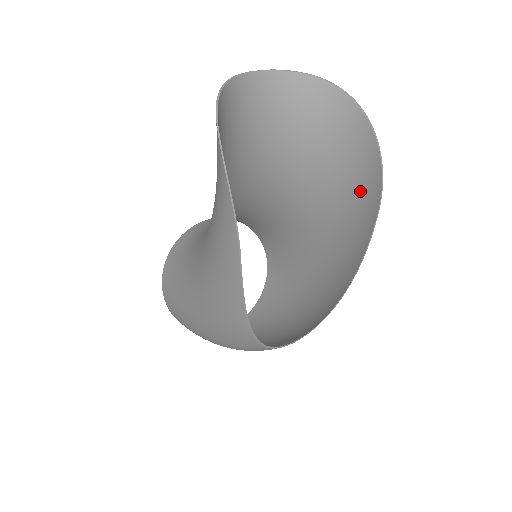
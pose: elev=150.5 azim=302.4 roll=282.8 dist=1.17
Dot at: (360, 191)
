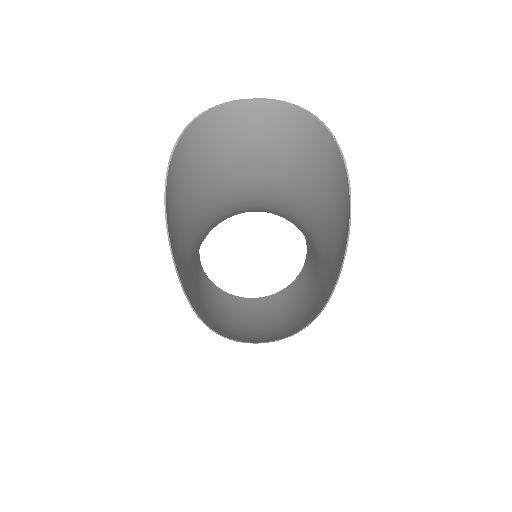
Dot at: (340, 234)
